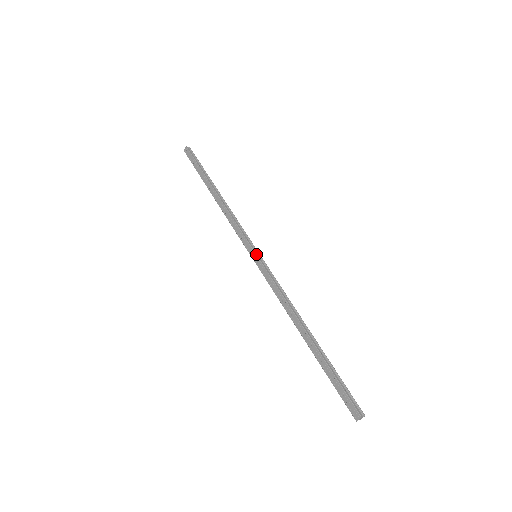
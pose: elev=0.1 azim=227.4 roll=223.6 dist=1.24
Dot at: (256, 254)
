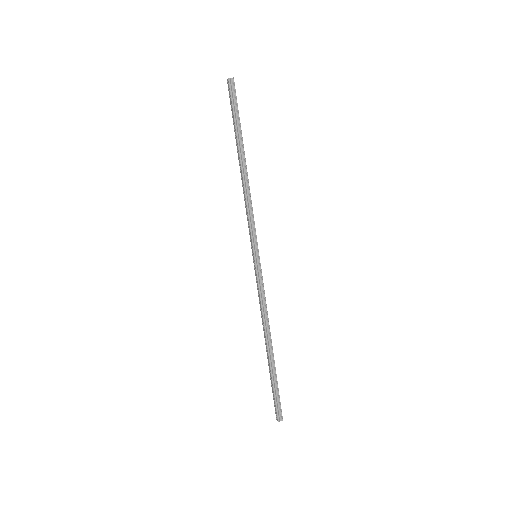
Dot at: (254, 257)
